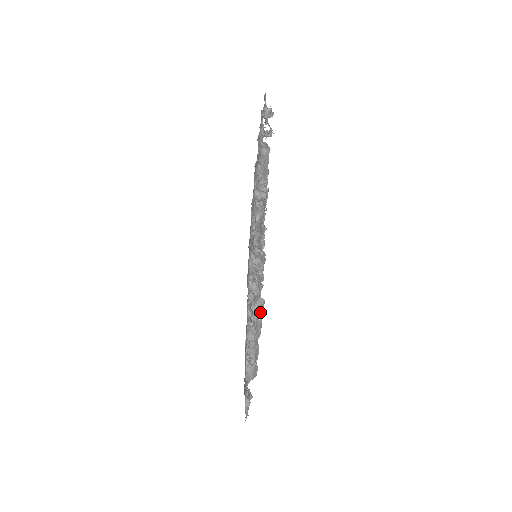
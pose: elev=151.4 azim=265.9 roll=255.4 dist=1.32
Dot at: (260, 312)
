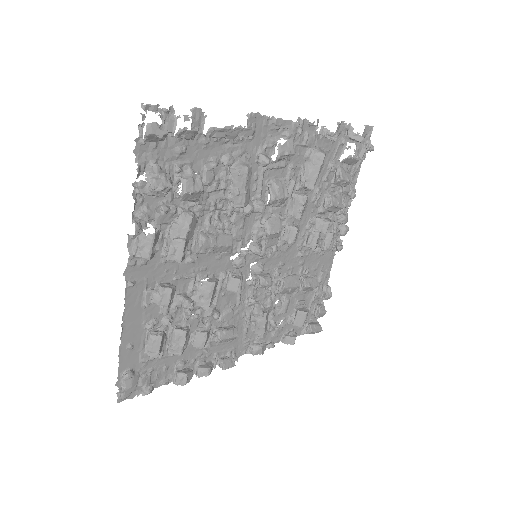
Dot at: (174, 250)
